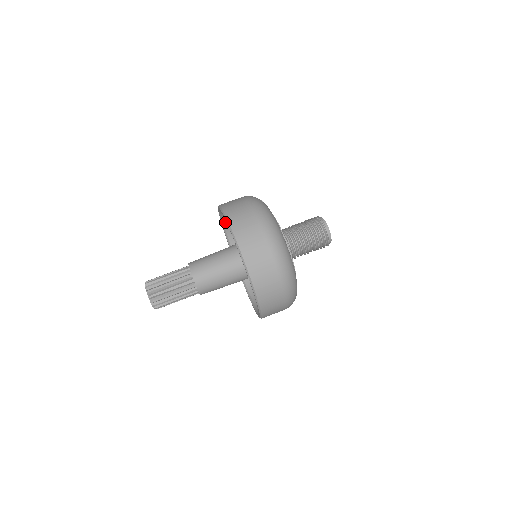
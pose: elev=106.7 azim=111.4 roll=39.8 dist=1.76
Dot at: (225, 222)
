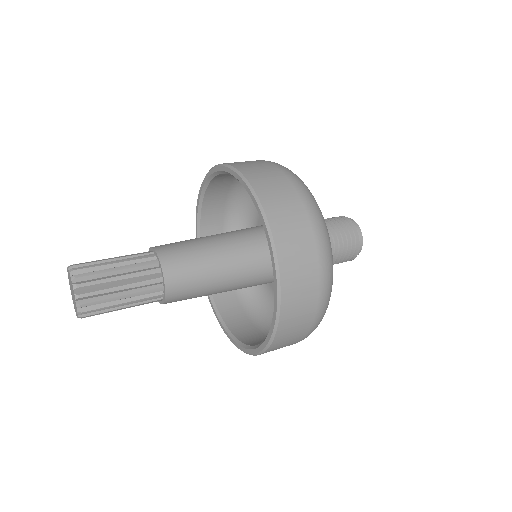
Dot at: (203, 213)
